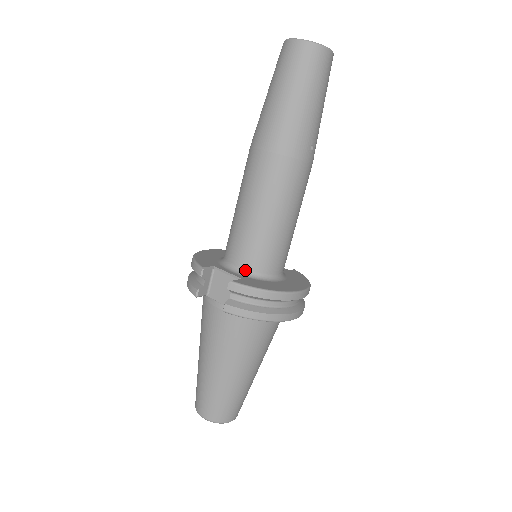
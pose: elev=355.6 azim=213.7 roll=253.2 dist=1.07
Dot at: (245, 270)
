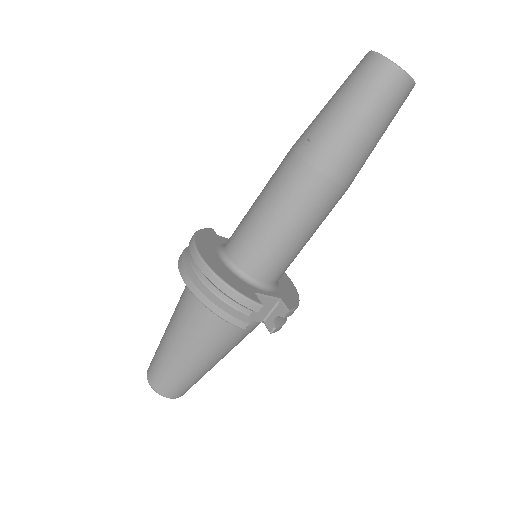
Dot at: (273, 285)
